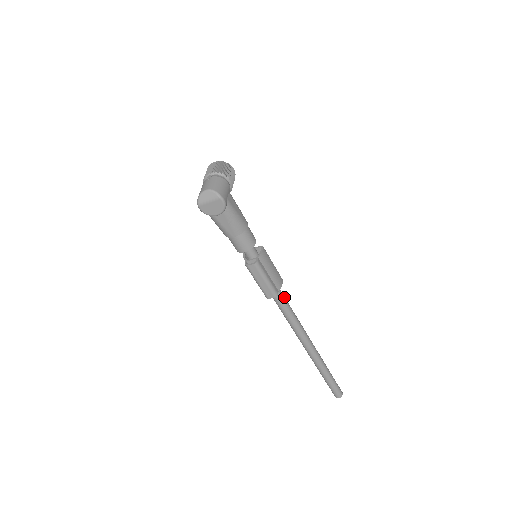
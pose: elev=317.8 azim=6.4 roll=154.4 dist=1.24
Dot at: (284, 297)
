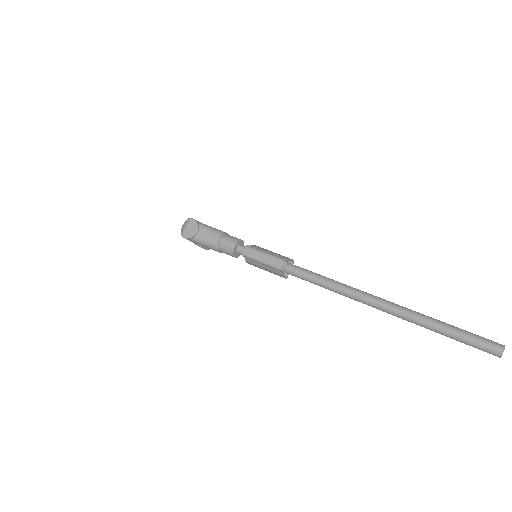
Dot at: (304, 269)
